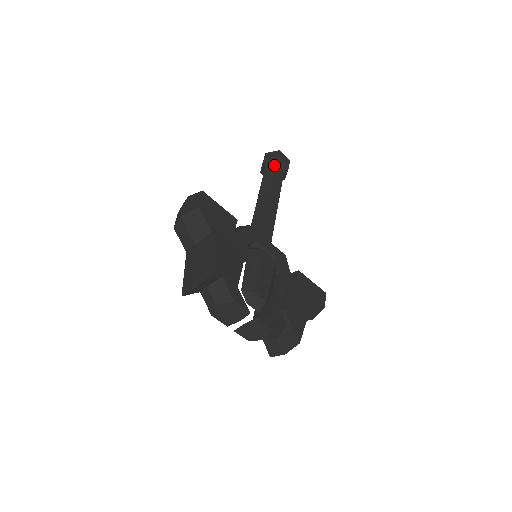
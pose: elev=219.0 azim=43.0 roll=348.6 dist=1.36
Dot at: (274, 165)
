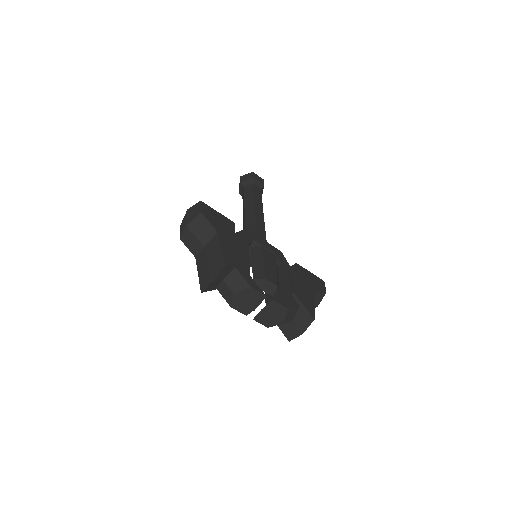
Dot at: (251, 184)
